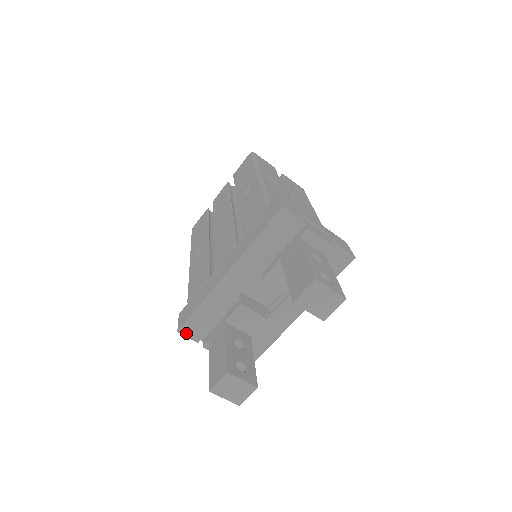
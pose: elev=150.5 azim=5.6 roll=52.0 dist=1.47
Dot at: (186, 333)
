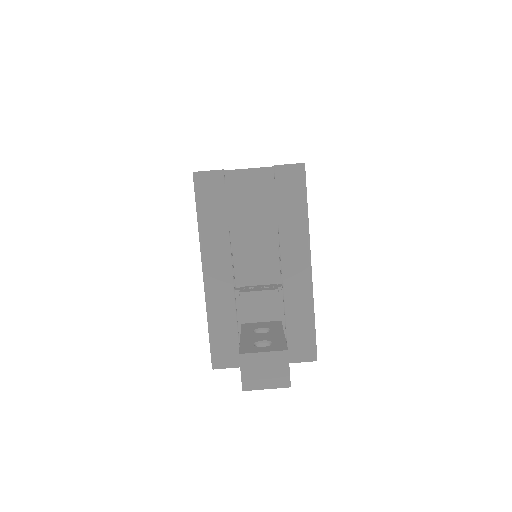
Dot at: (221, 365)
